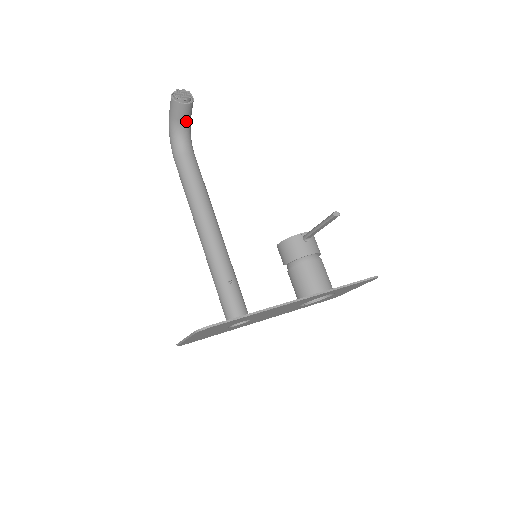
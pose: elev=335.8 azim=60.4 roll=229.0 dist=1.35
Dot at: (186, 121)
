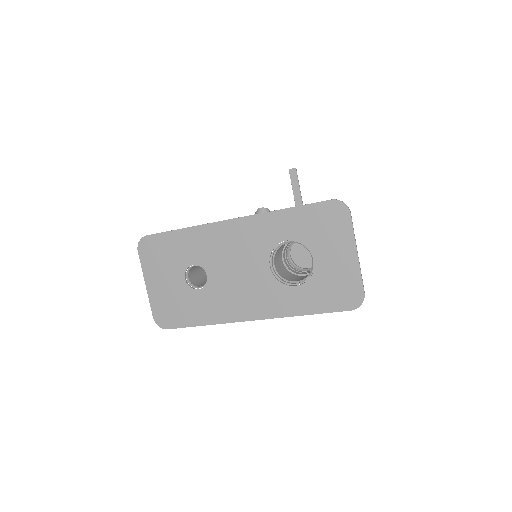
Dot at: occluded
